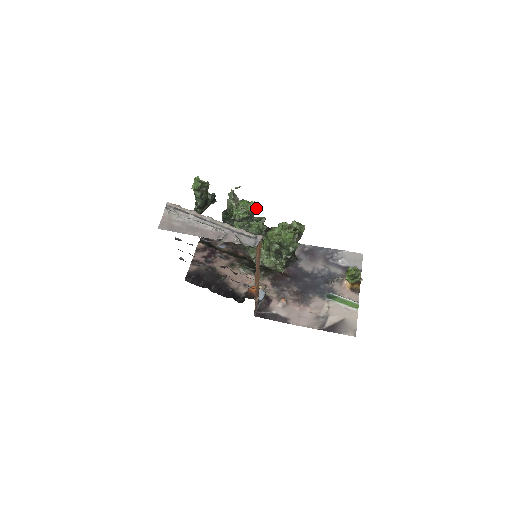
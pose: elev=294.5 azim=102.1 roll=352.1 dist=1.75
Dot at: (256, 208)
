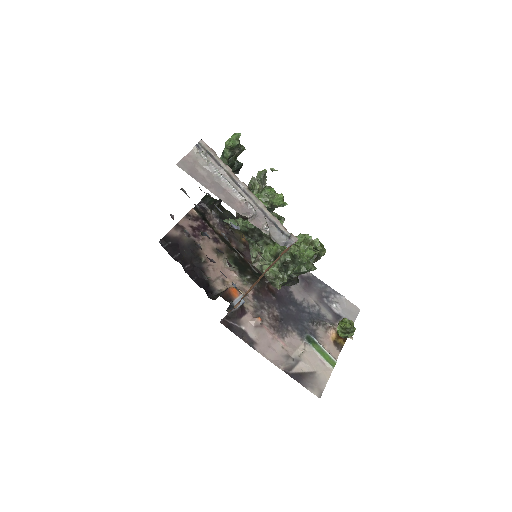
Dot at: (283, 203)
